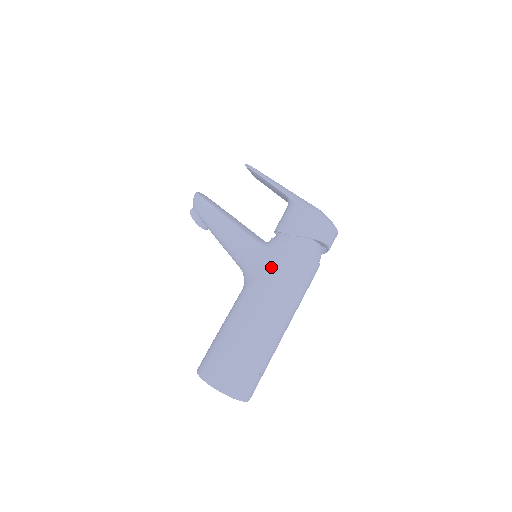
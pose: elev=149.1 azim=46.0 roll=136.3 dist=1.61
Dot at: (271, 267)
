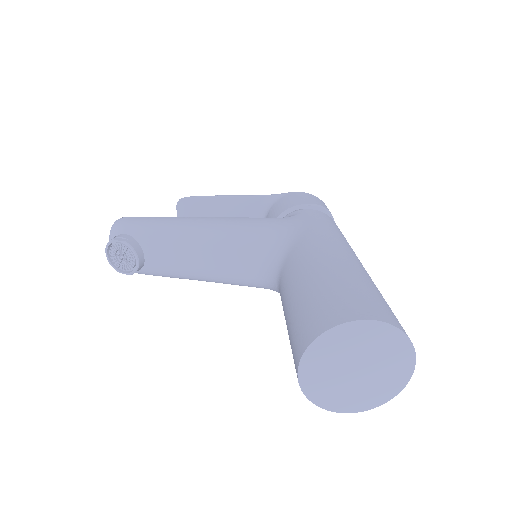
Dot at: (316, 222)
